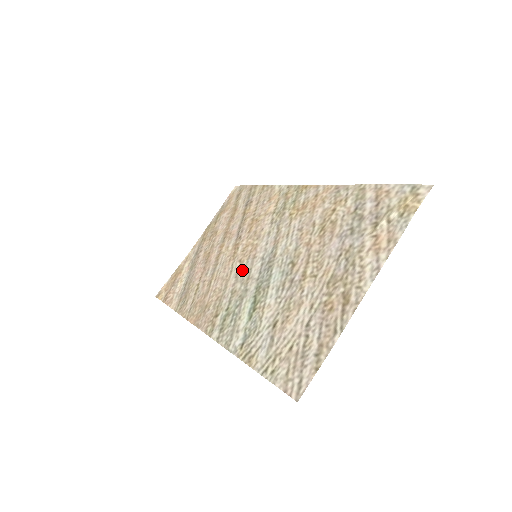
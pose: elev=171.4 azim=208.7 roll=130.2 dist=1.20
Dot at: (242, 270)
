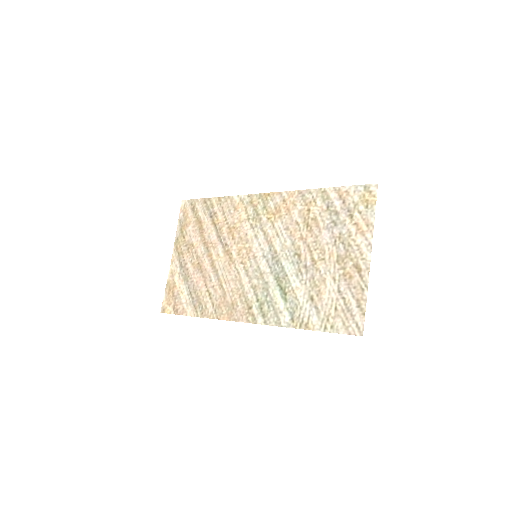
Dot at: (250, 269)
